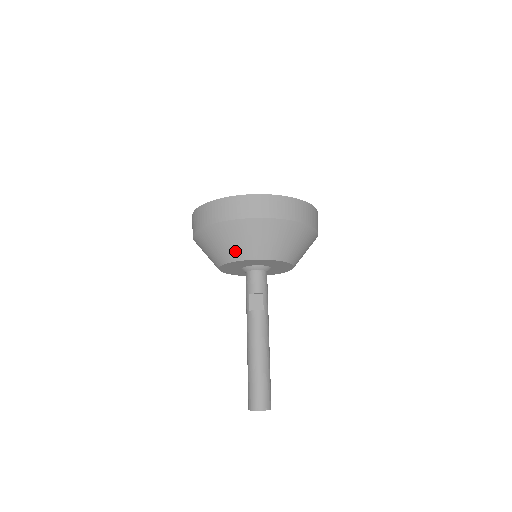
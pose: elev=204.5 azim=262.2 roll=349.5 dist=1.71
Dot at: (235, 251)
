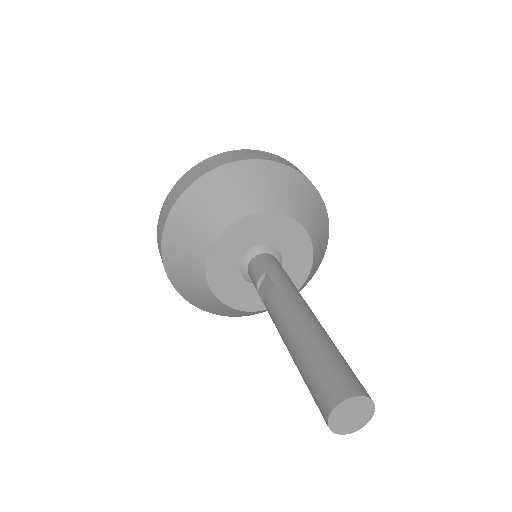
Dot at: (194, 262)
